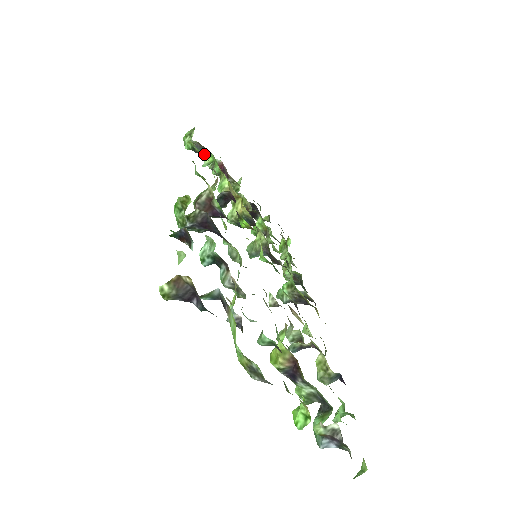
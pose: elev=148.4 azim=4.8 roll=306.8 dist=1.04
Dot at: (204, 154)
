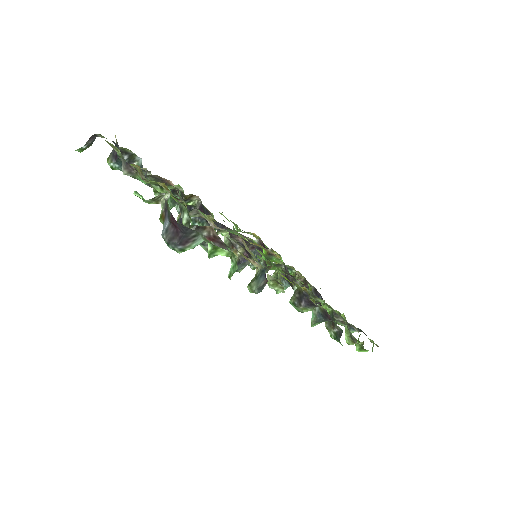
Dot at: occluded
